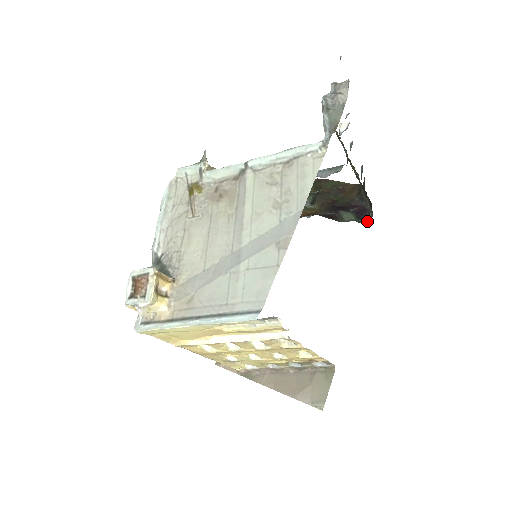
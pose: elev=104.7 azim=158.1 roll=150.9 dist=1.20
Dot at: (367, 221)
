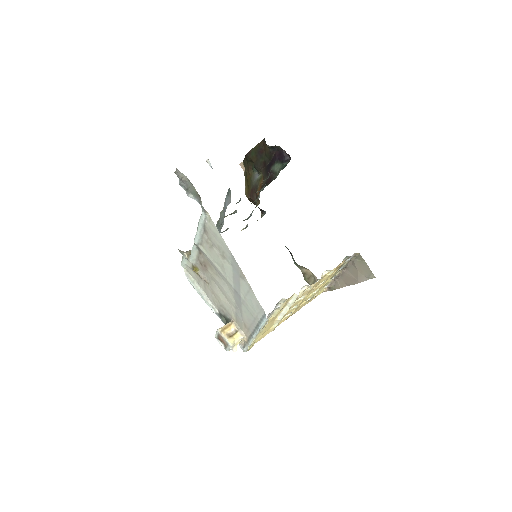
Dot at: (288, 158)
